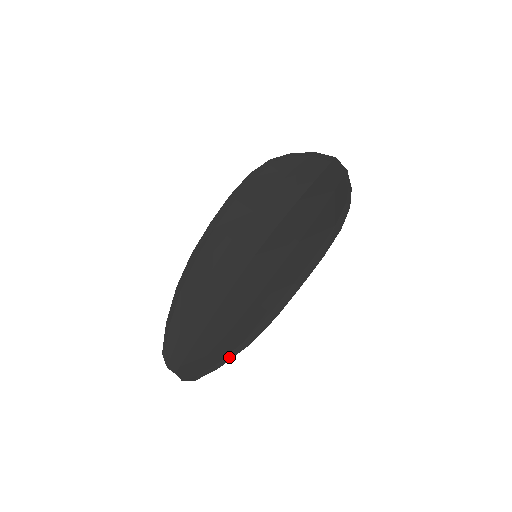
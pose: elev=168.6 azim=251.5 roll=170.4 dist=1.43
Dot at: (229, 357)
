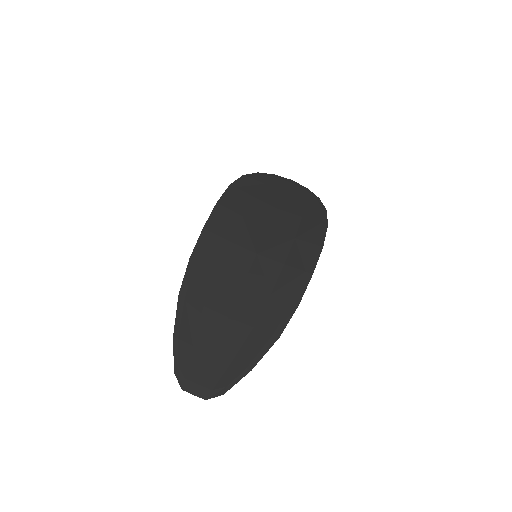
Dot at: (260, 355)
